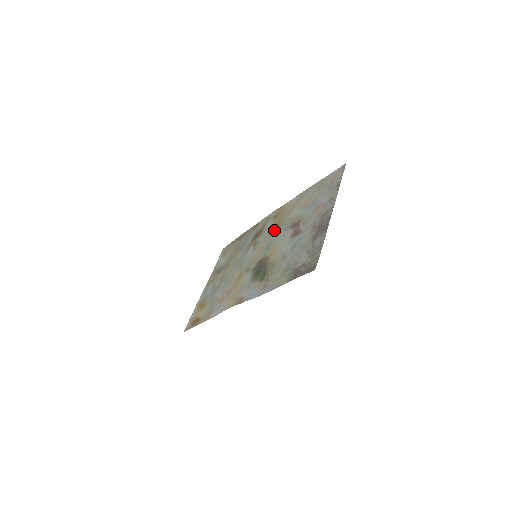
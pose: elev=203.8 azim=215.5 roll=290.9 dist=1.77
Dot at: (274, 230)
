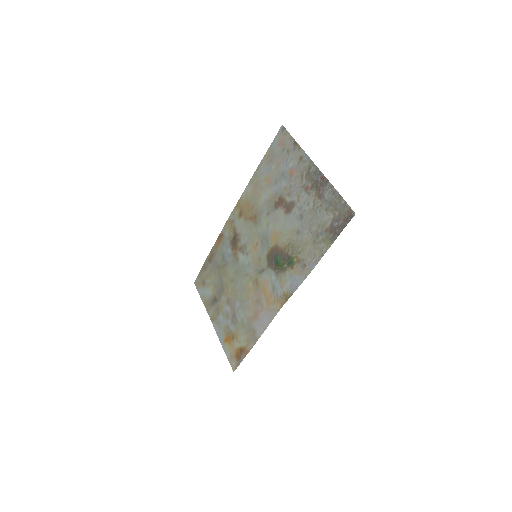
Dot at: (254, 224)
